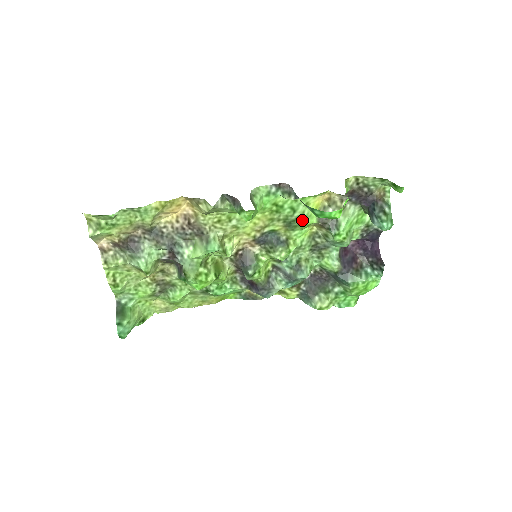
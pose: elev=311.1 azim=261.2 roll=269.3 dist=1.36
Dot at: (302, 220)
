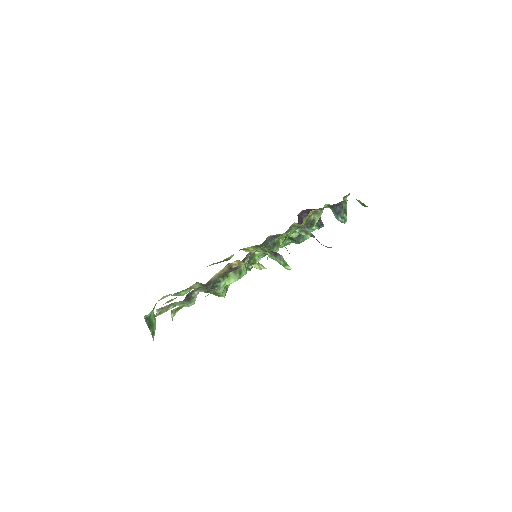
Dot at: occluded
